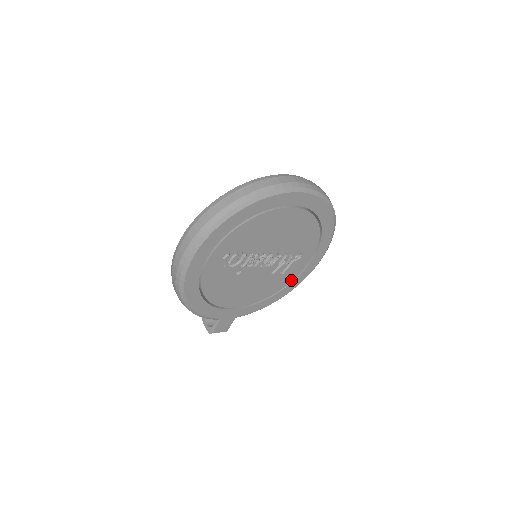
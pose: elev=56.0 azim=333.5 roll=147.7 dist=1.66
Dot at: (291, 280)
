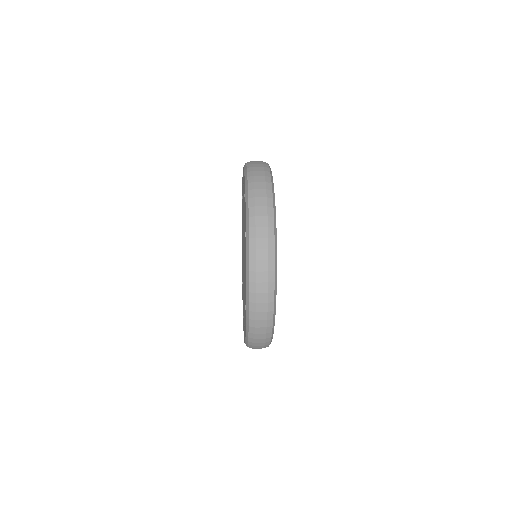
Dot at: occluded
